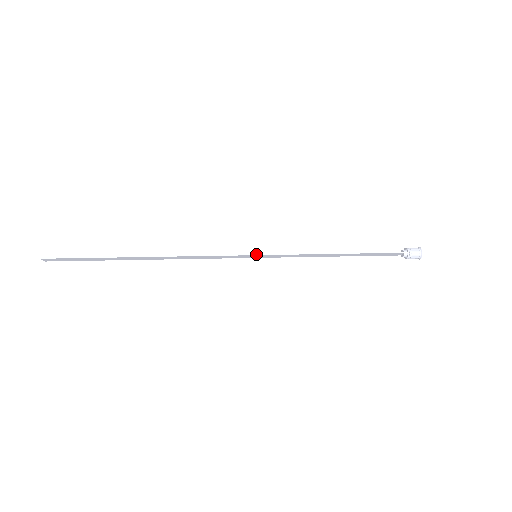
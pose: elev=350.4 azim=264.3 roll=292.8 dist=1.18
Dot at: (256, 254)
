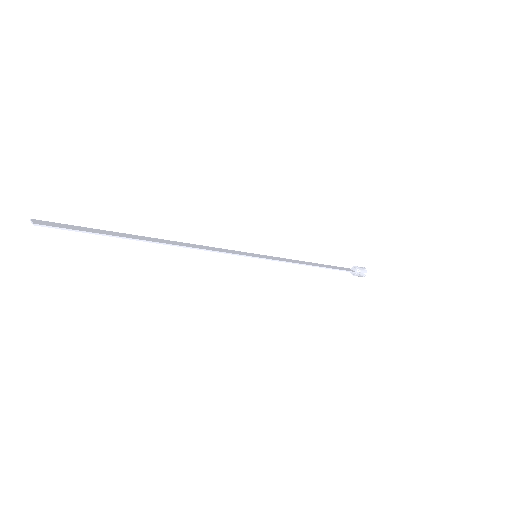
Dot at: (259, 258)
